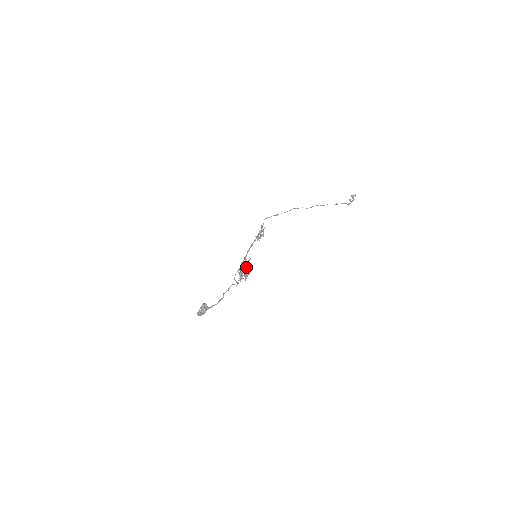
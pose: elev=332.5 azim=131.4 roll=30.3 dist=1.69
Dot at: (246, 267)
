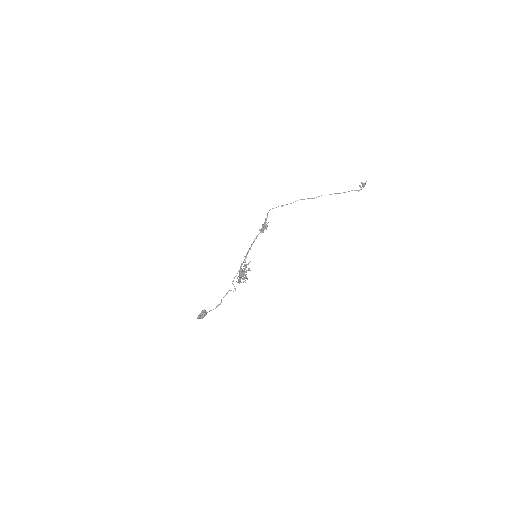
Dot at: (244, 273)
